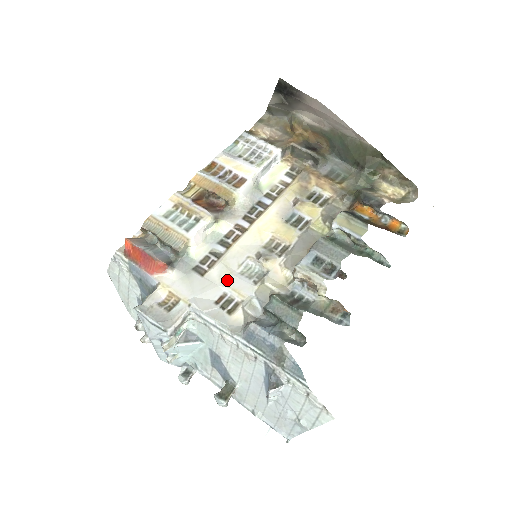
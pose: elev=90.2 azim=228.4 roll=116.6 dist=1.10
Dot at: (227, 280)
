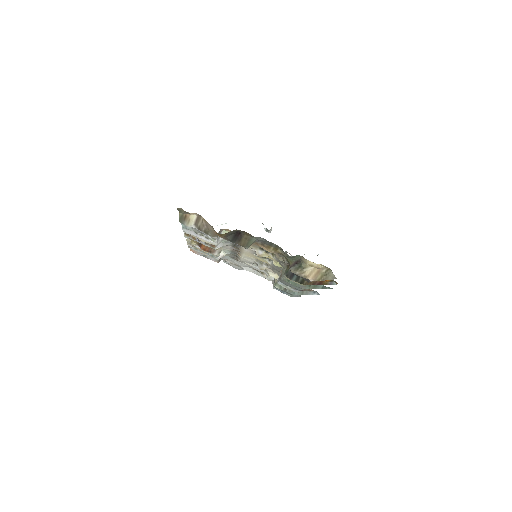
Dot at: (250, 266)
